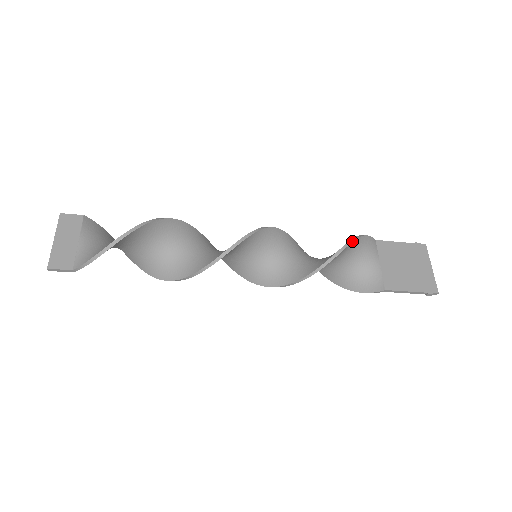
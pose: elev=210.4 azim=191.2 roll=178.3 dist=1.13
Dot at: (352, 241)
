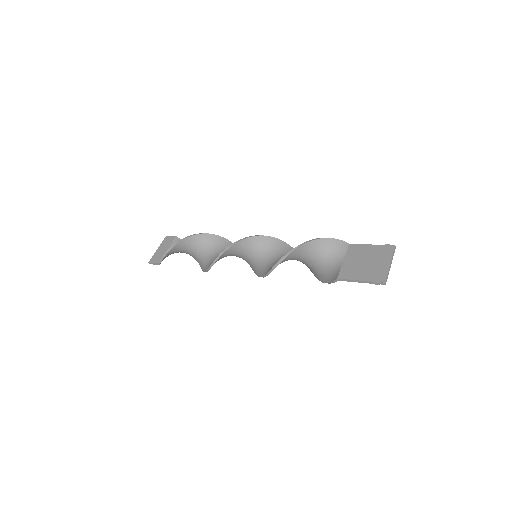
Dot at: (310, 241)
